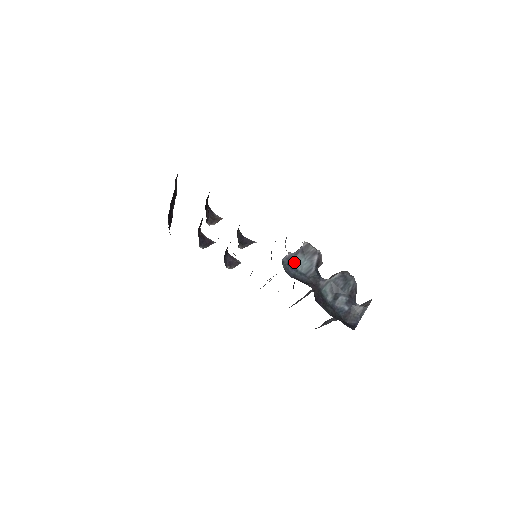
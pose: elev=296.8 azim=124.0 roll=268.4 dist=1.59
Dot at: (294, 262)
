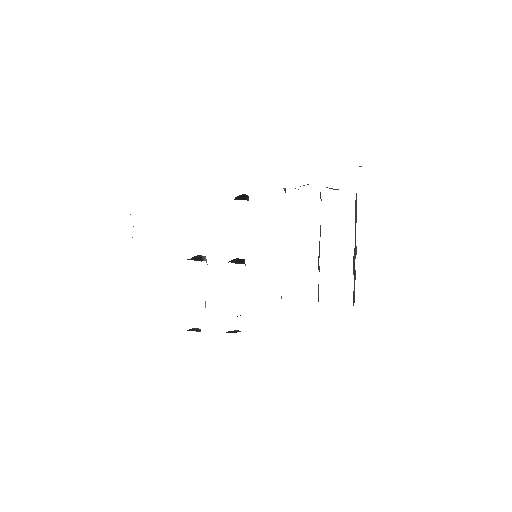
Dot at: occluded
